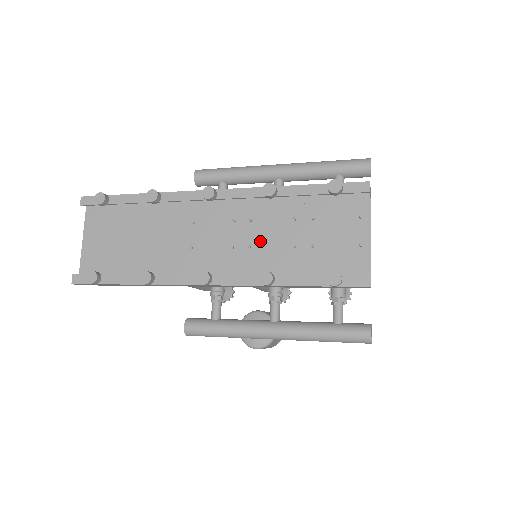
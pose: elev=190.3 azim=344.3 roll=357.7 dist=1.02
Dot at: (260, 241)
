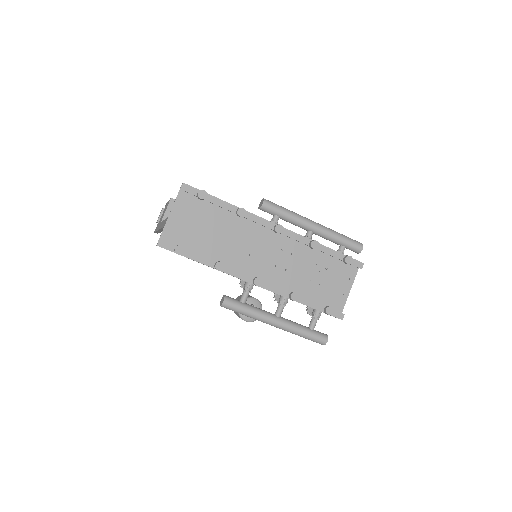
Dot at: (293, 269)
